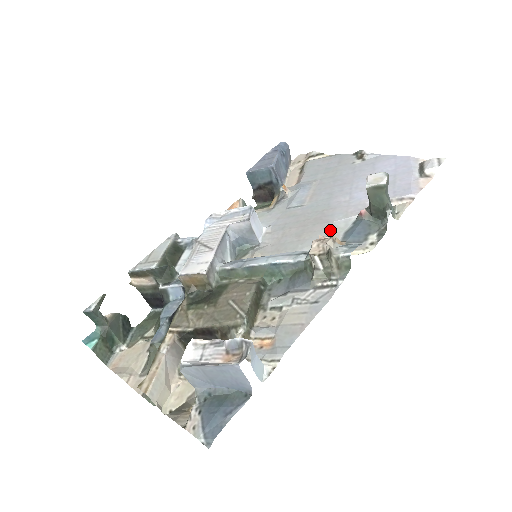
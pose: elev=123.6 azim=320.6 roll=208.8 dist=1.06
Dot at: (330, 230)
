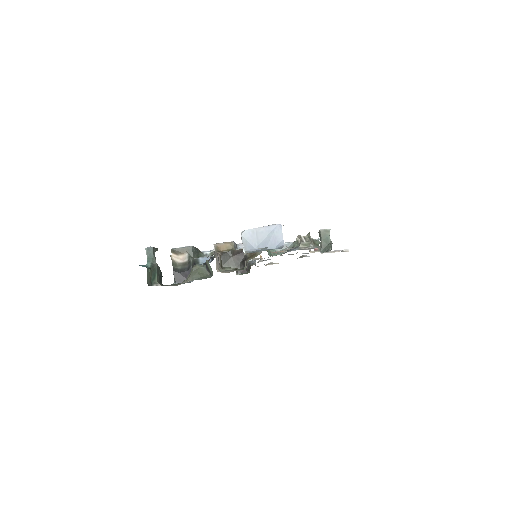
Dot at: occluded
